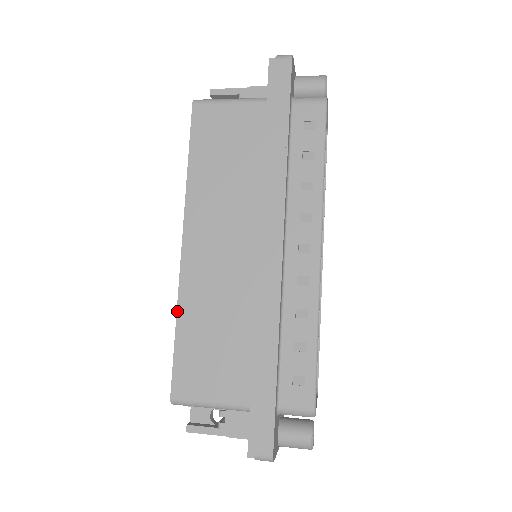
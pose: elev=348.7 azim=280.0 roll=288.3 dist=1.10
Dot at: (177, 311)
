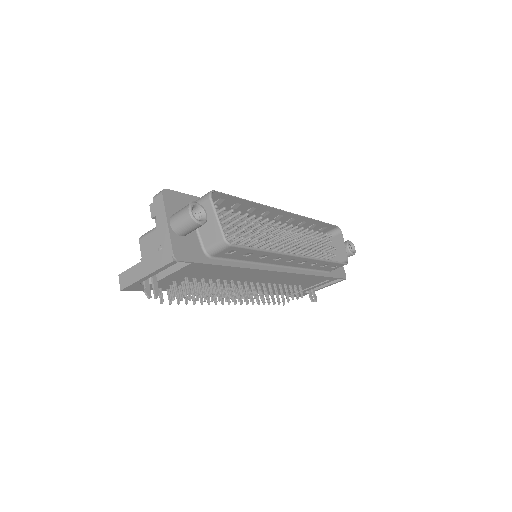
Dot at: occluded
